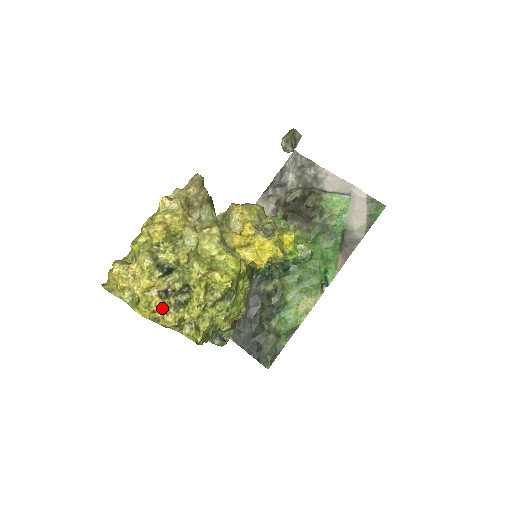
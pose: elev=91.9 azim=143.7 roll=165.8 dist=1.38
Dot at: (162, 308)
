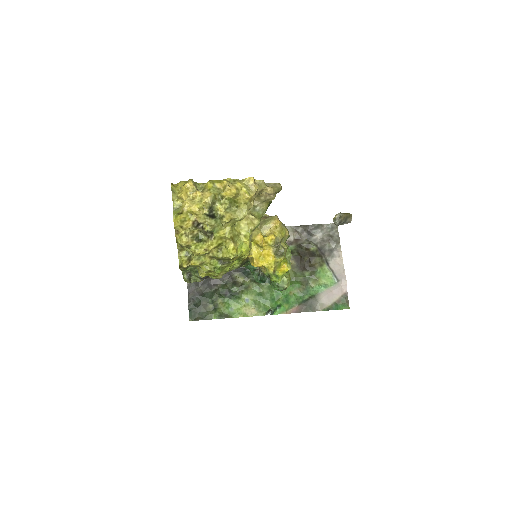
Dot at: (187, 230)
